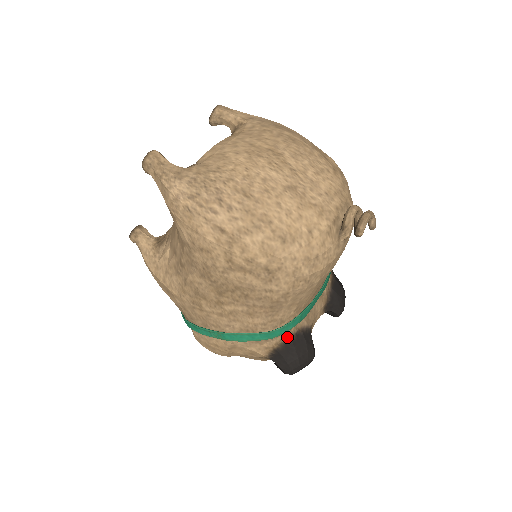
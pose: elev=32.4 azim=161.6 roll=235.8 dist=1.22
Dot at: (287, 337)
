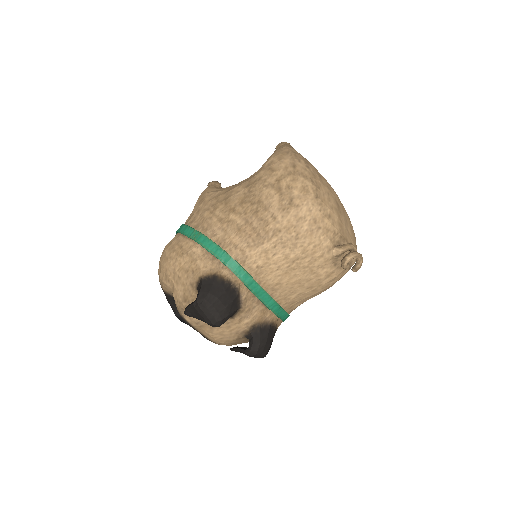
Dot at: (230, 280)
